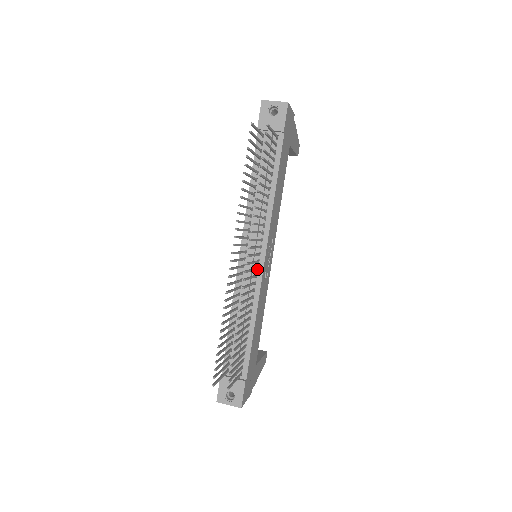
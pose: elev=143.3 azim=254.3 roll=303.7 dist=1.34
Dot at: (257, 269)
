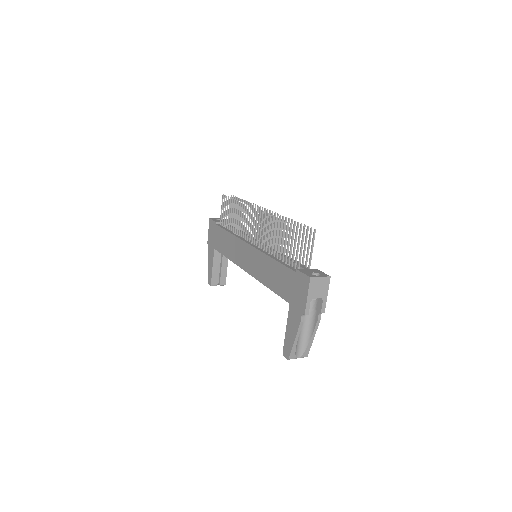
Dot at: occluded
